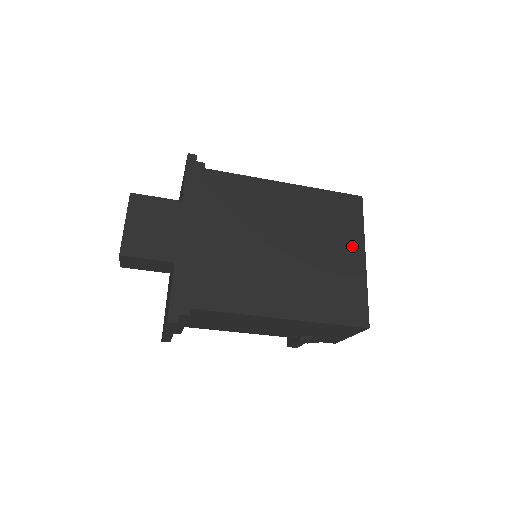
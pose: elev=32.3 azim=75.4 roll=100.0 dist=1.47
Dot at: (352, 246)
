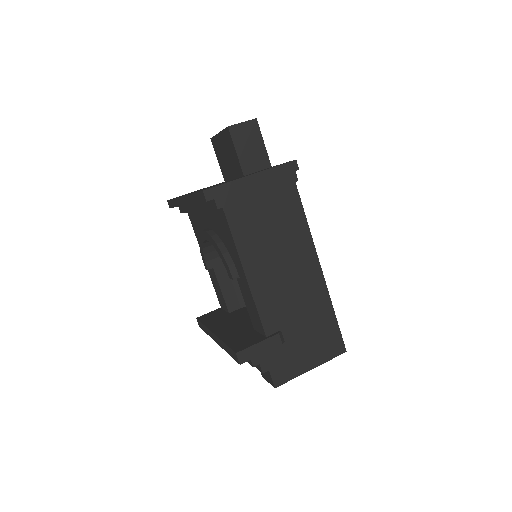
Dot at: occluded
